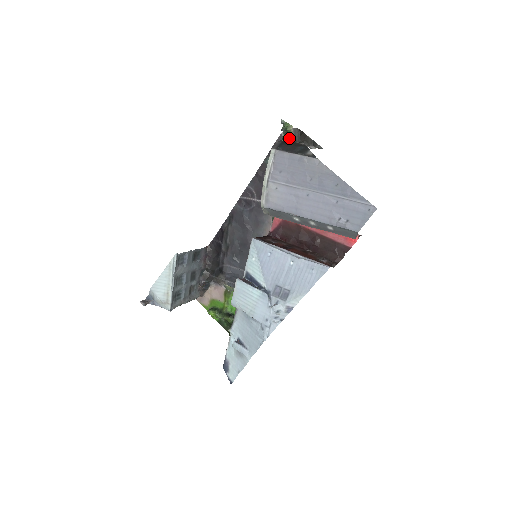
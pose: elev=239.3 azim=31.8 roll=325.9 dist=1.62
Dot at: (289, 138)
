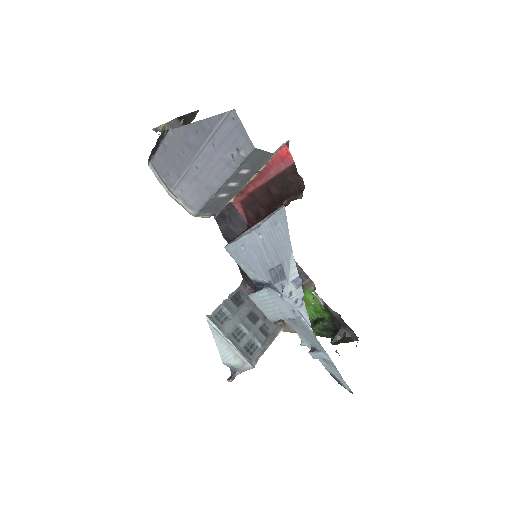
Dot at: occluded
